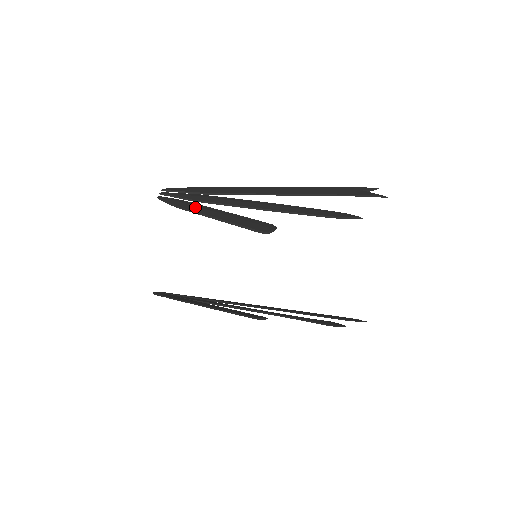
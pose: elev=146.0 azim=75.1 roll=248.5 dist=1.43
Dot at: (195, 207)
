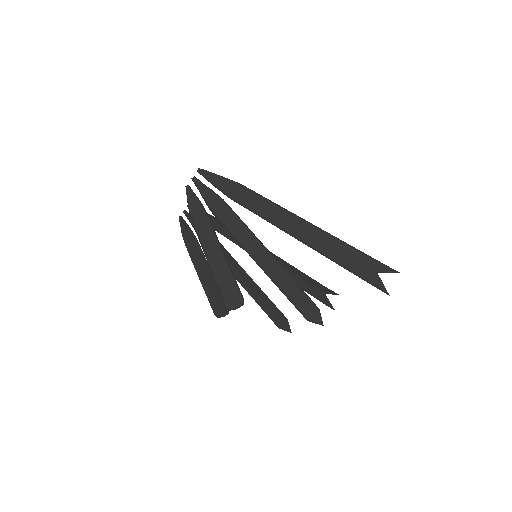
Dot at: (203, 231)
